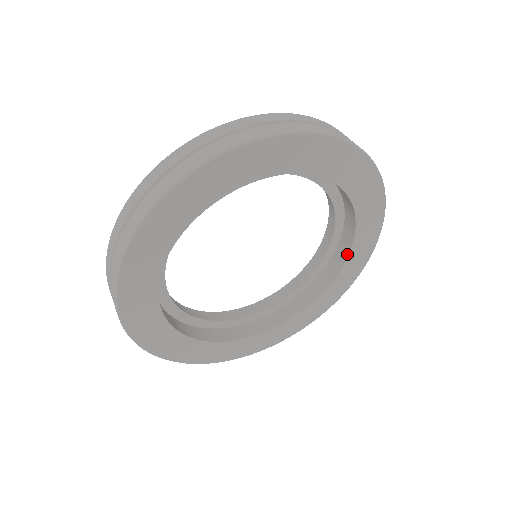
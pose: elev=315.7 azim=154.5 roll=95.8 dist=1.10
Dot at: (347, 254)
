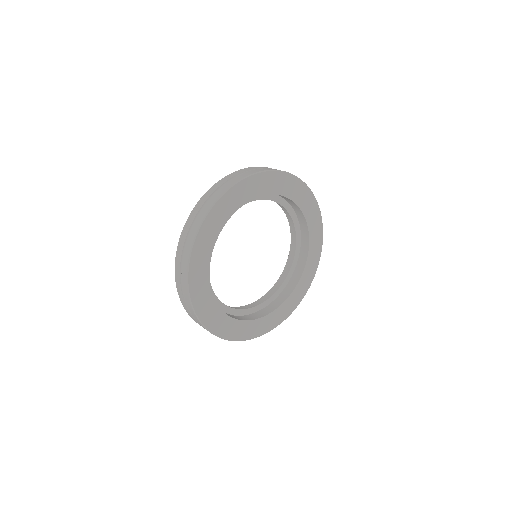
Dot at: (302, 272)
